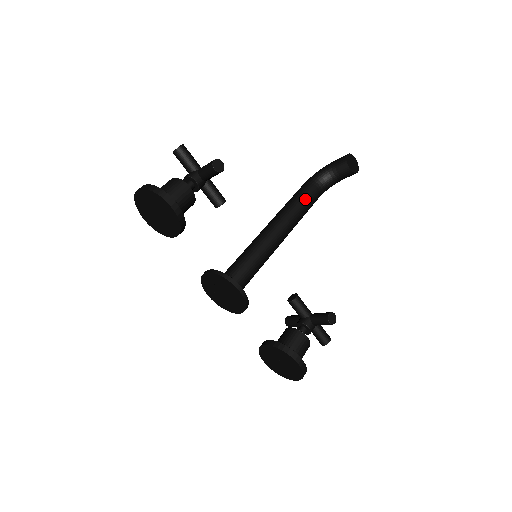
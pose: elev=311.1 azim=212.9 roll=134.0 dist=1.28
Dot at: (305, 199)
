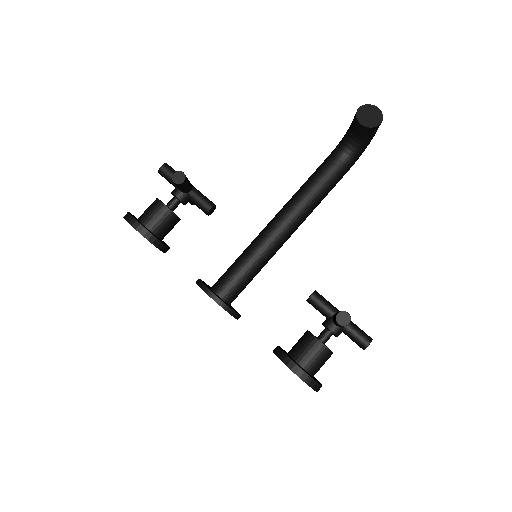
Dot at: (318, 178)
